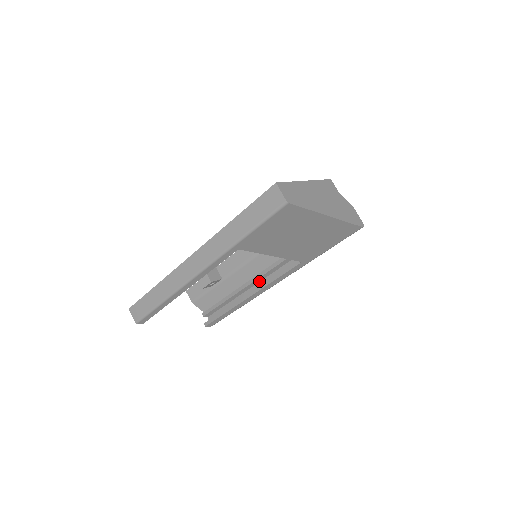
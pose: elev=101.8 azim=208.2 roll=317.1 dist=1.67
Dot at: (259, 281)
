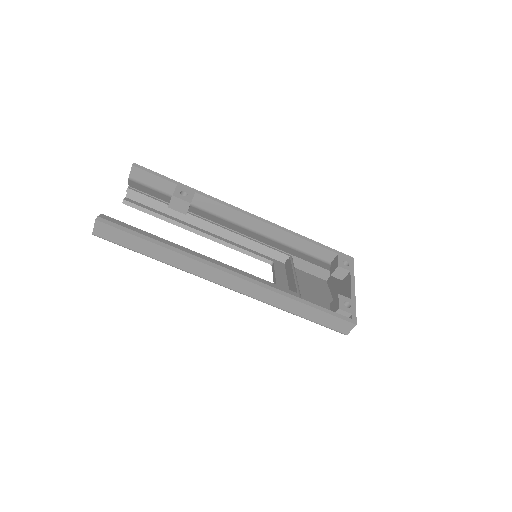
Dot at: occluded
